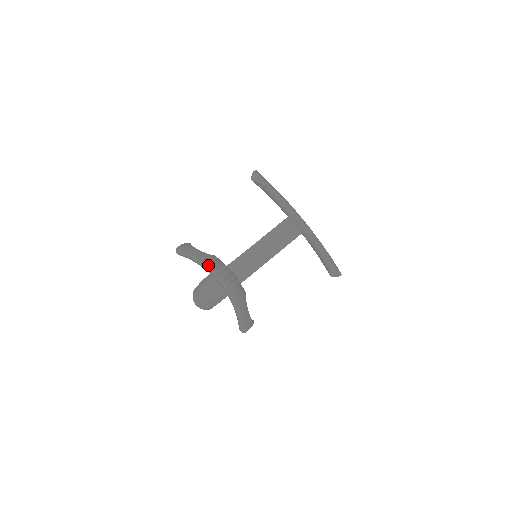
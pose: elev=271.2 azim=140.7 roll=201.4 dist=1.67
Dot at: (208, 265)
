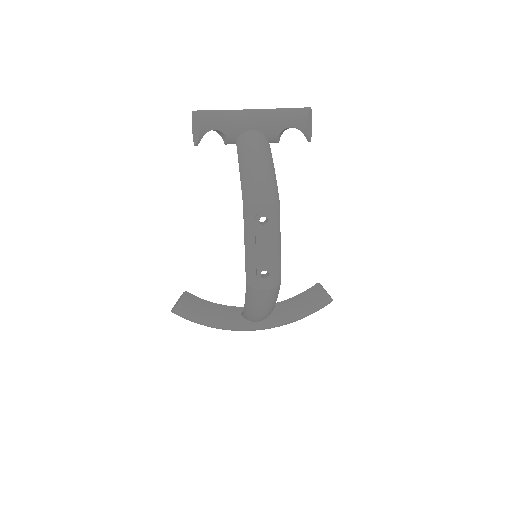
Dot at: (229, 111)
